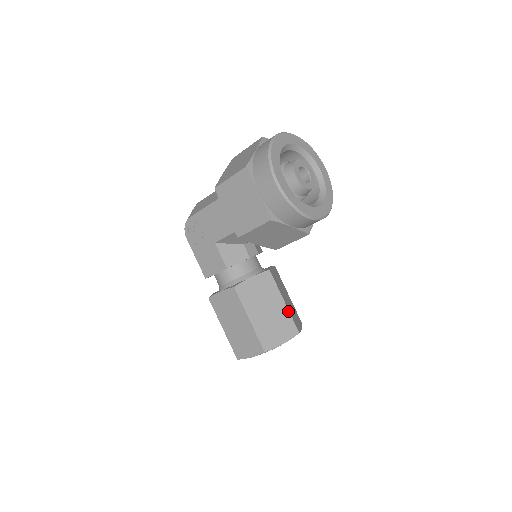
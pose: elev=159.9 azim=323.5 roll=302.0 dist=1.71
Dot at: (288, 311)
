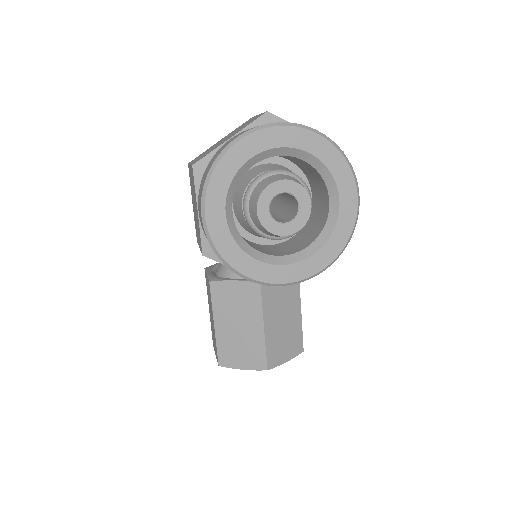
Dot at: (264, 340)
